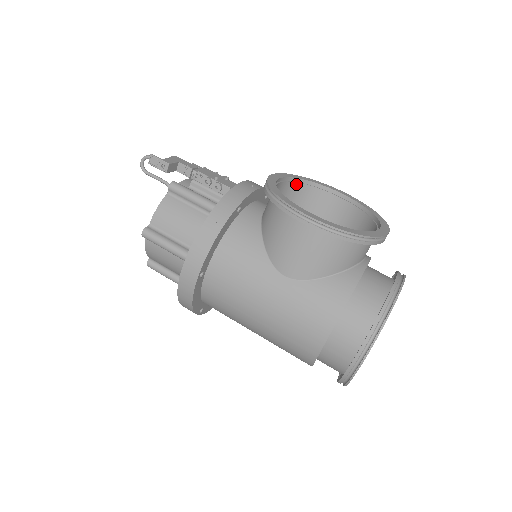
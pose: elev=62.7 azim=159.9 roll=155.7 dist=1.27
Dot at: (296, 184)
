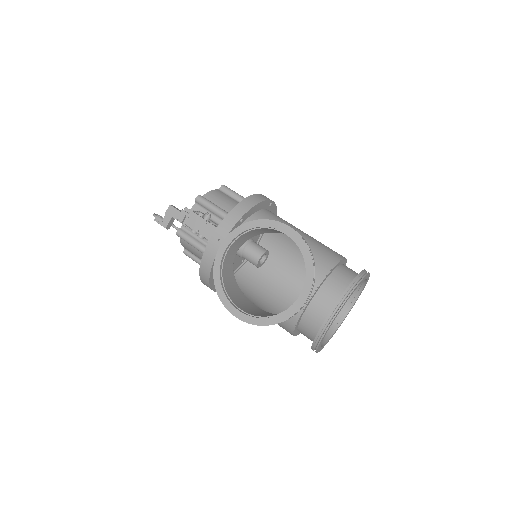
Dot at: (248, 232)
